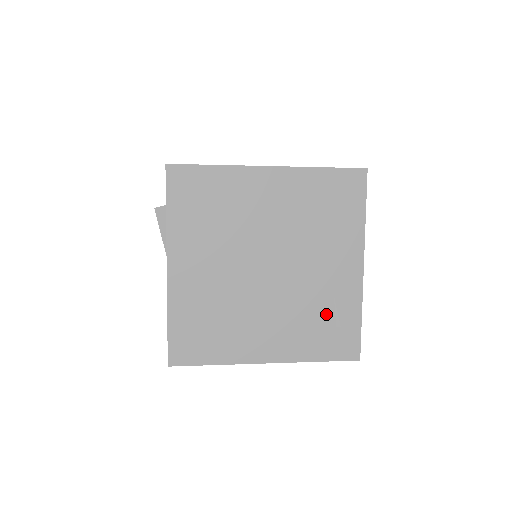
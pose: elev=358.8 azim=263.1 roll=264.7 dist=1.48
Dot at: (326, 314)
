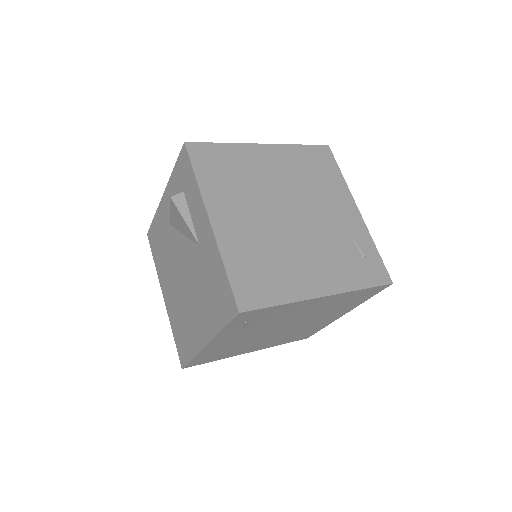
Dot at: (350, 248)
